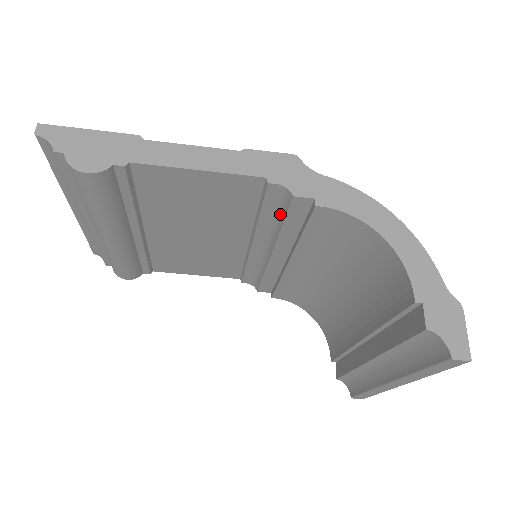
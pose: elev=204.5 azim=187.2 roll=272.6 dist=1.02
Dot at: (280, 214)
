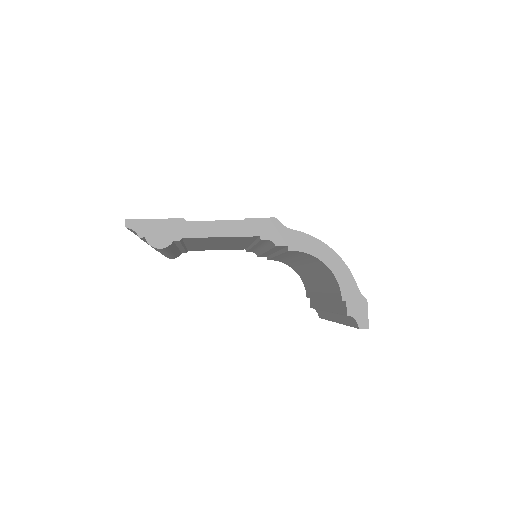
Dot at: (269, 245)
